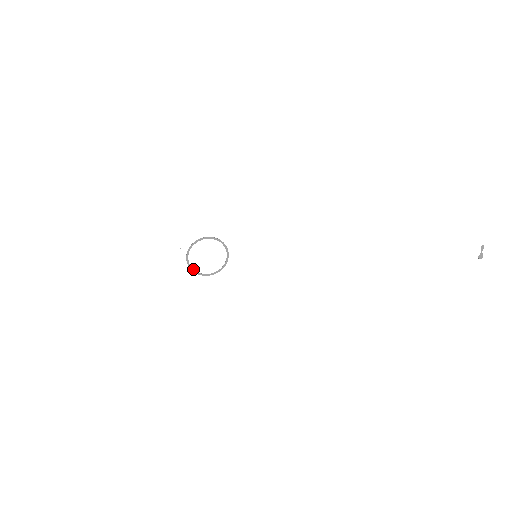
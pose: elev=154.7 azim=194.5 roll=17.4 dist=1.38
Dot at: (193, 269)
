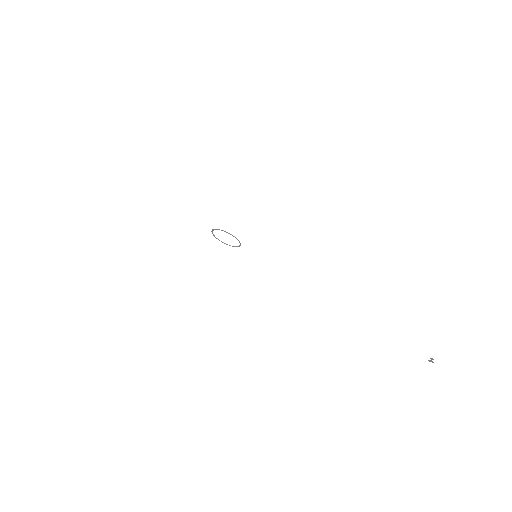
Dot at: (218, 239)
